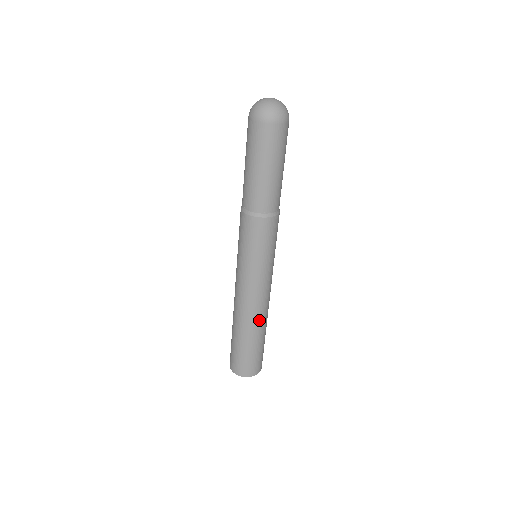
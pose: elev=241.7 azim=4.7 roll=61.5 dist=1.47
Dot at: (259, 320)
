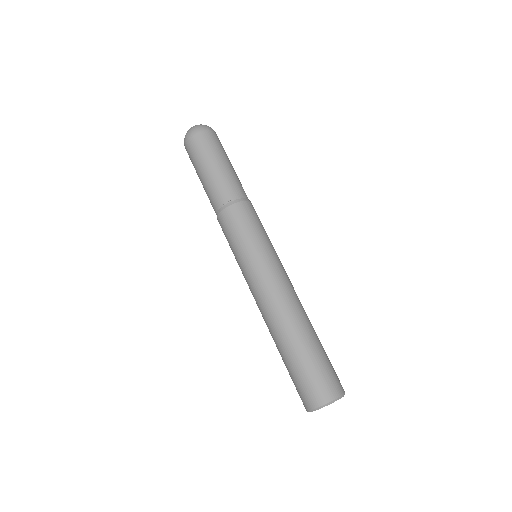
Dot at: occluded
